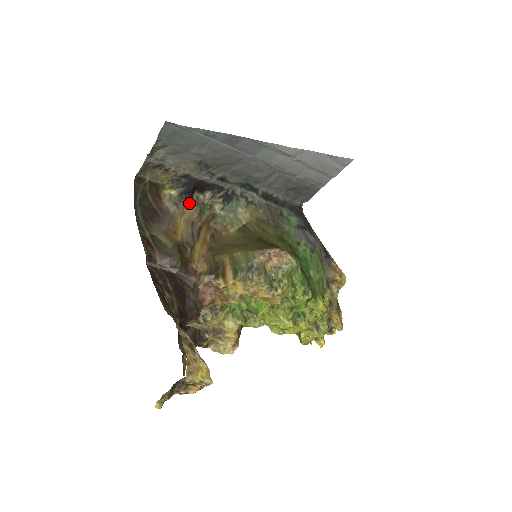
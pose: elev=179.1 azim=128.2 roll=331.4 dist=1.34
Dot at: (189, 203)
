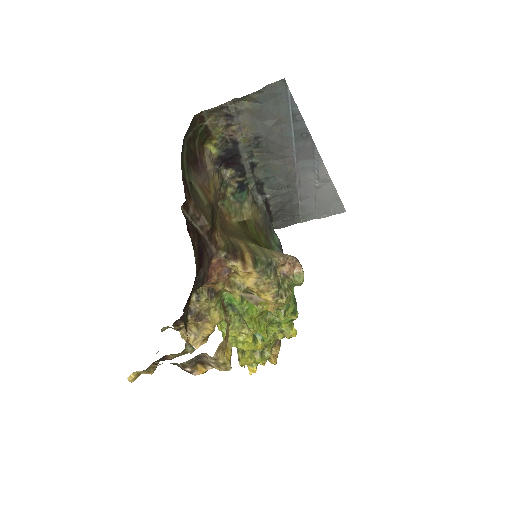
Dot at: (218, 171)
